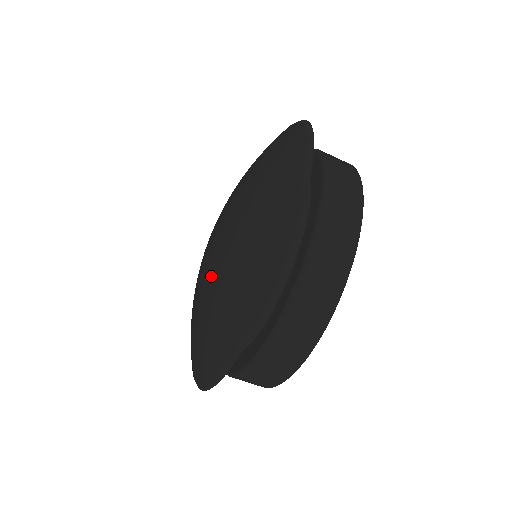
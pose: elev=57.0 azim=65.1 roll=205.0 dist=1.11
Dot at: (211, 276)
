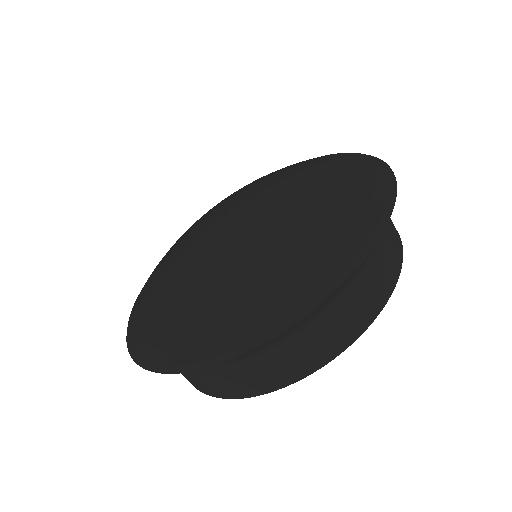
Dot at: (264, 225)
